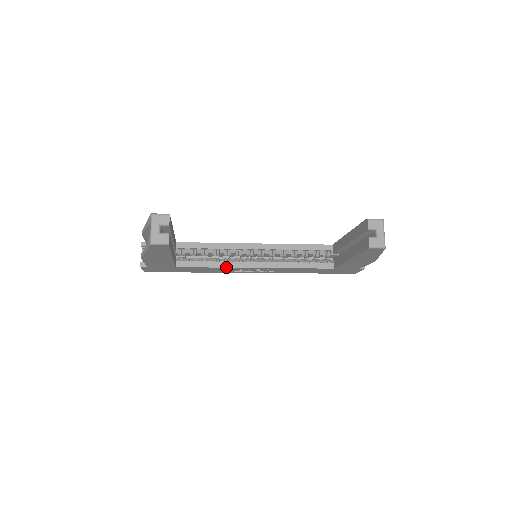
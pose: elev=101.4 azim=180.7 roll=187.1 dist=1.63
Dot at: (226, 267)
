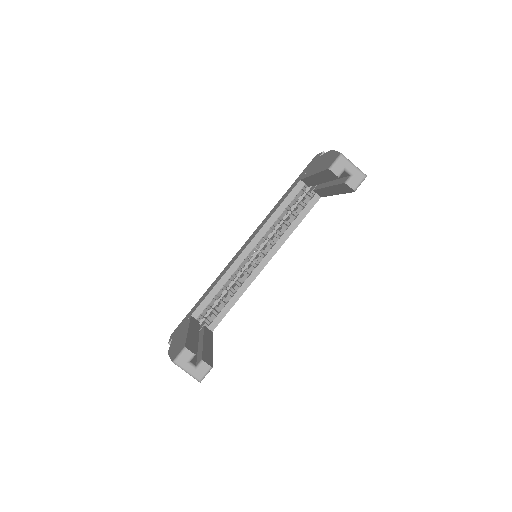
Dot at: occluded
